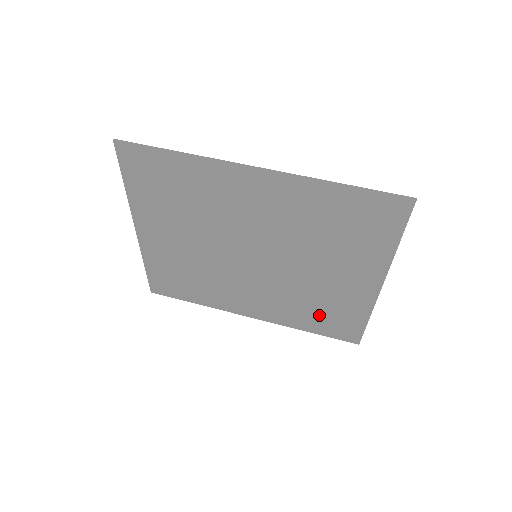
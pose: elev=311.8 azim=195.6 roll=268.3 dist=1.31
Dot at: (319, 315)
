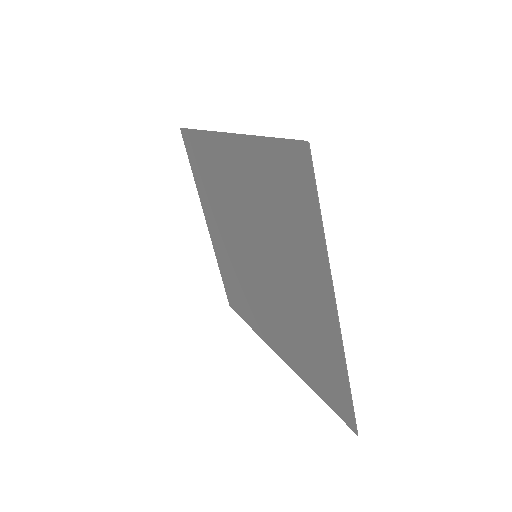
Dot at: (313, 361)
